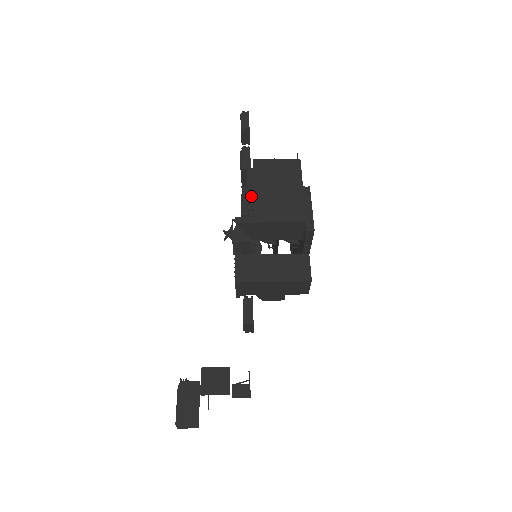
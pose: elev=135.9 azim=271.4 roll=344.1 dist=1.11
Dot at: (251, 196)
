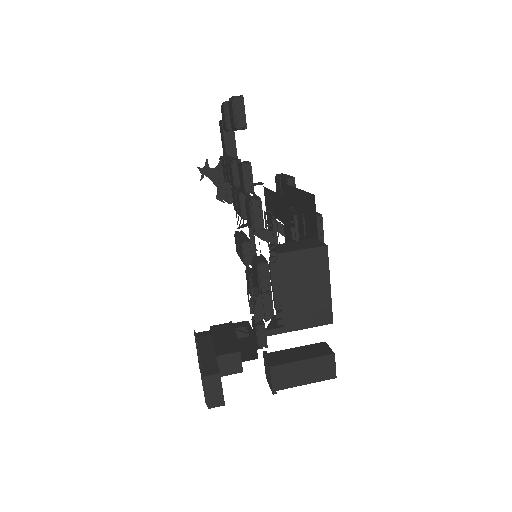
Dot at: (277, 299)
